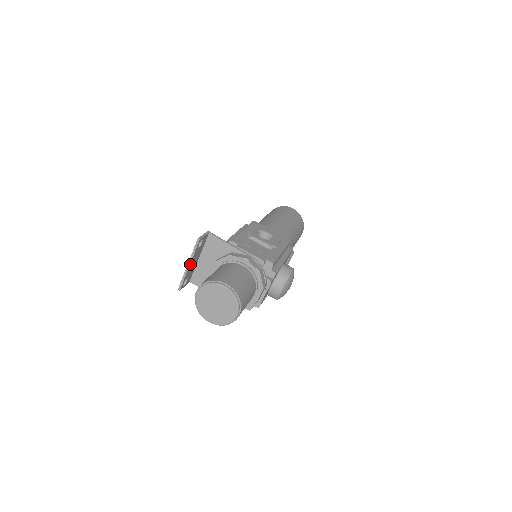
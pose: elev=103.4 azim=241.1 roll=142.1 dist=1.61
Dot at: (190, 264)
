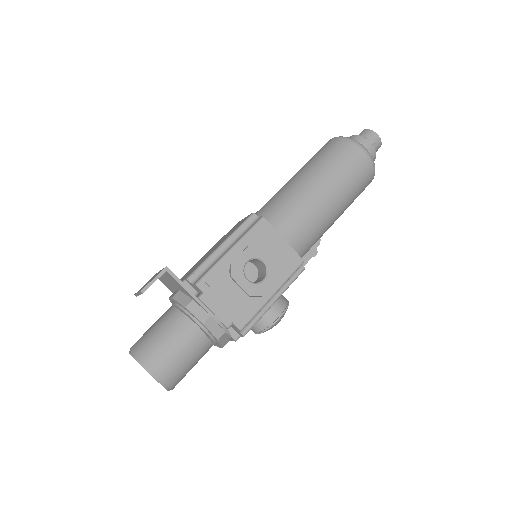
Dot at: occluded
